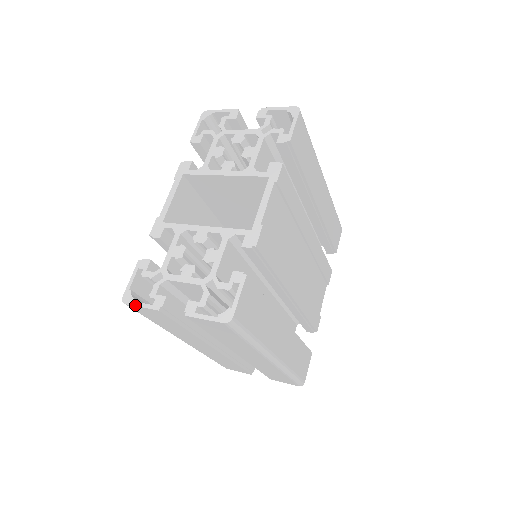
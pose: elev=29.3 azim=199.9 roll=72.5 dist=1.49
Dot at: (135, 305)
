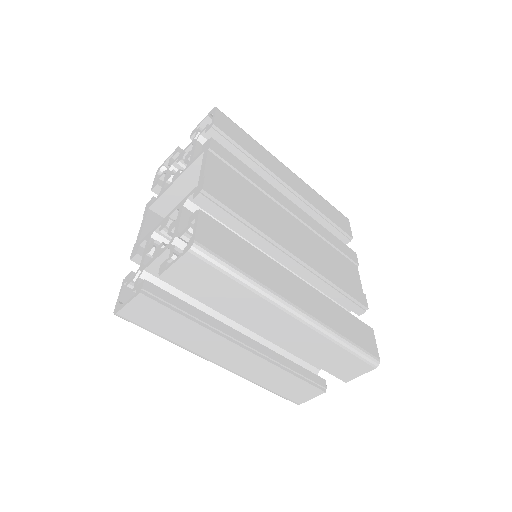
Dot at: (122, 307)
